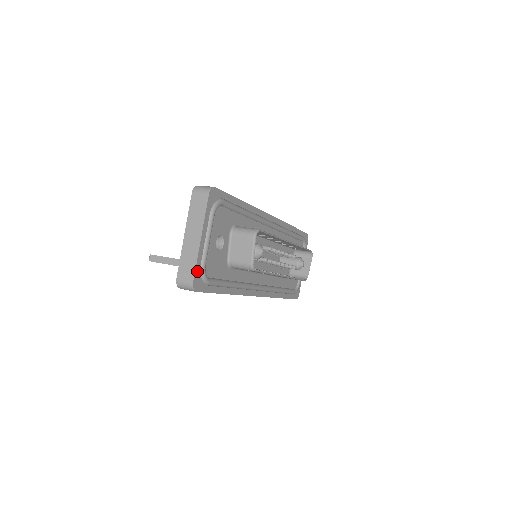
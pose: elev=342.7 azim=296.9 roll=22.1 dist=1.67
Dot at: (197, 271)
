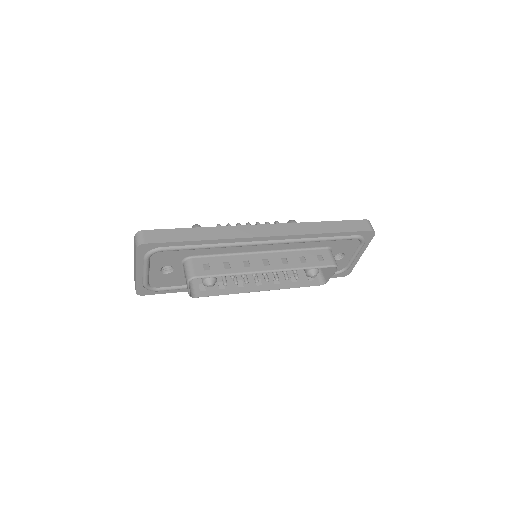
Dot at: (139, 287)
